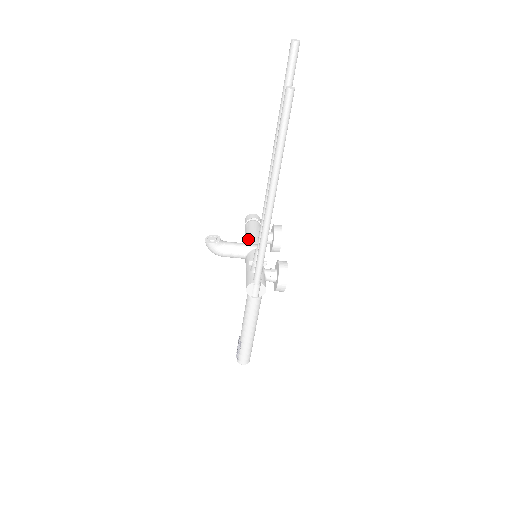
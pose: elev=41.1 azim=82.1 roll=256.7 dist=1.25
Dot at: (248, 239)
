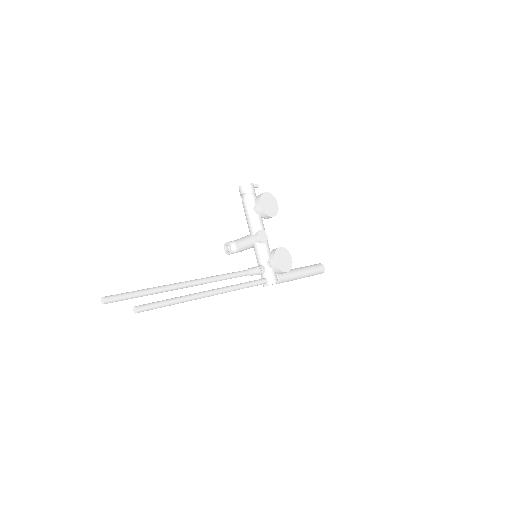
Dot at: (248, 227)
